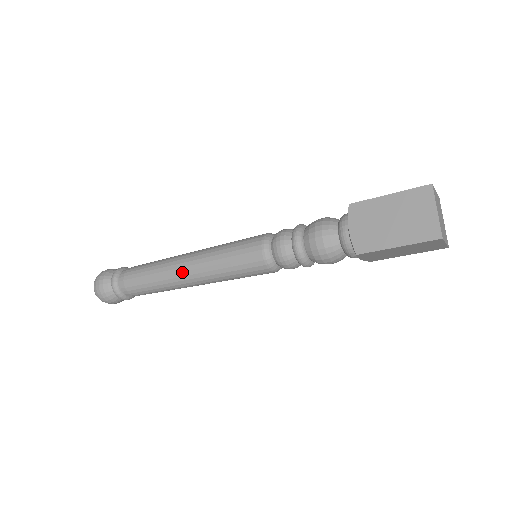
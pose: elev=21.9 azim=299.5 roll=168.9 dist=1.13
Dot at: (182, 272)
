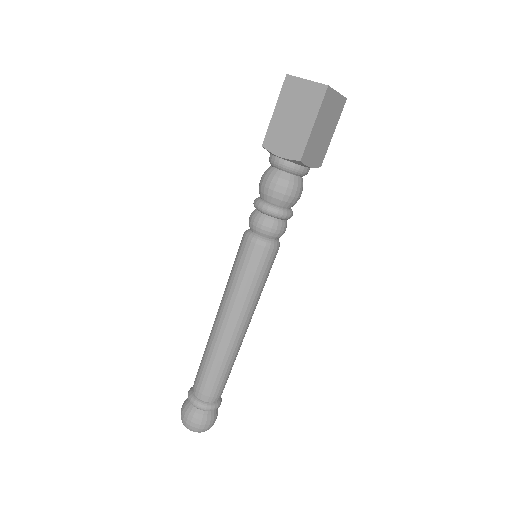
Dot at: (225, 328)
